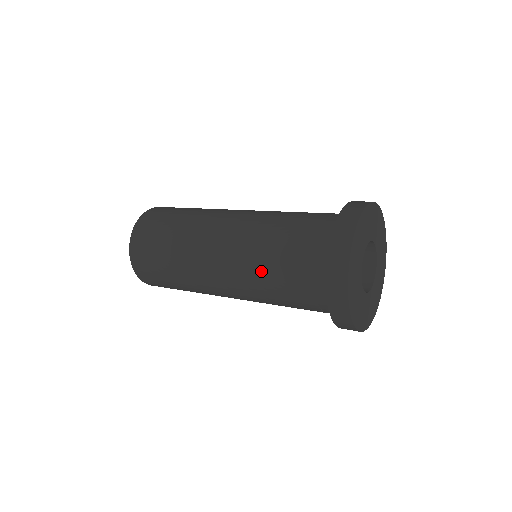
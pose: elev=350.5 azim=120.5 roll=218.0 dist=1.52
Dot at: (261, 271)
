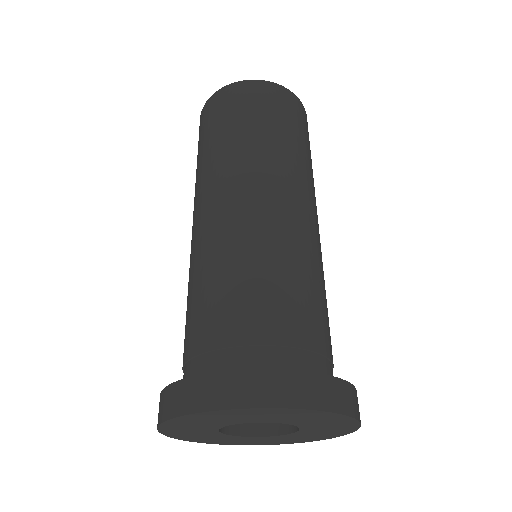
Dot at: occluded
